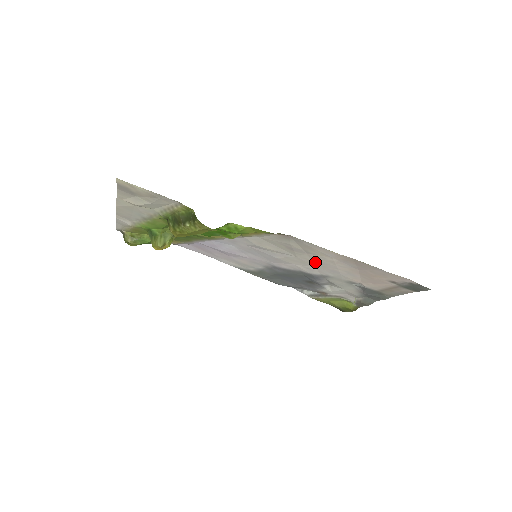
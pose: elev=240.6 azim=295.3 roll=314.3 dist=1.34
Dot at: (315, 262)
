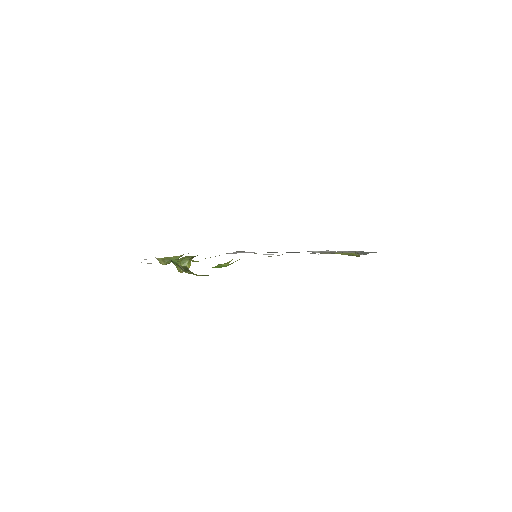
Dot at: occluded
